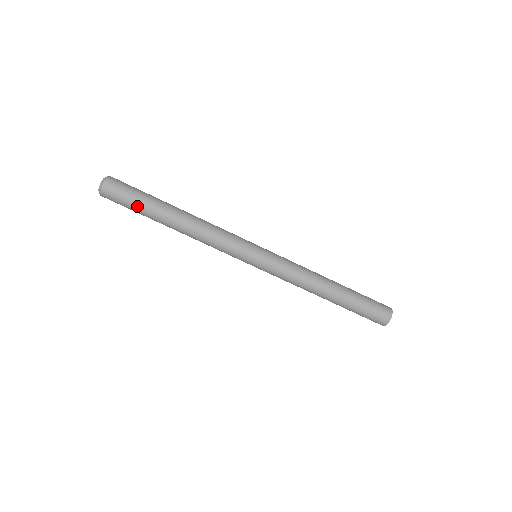
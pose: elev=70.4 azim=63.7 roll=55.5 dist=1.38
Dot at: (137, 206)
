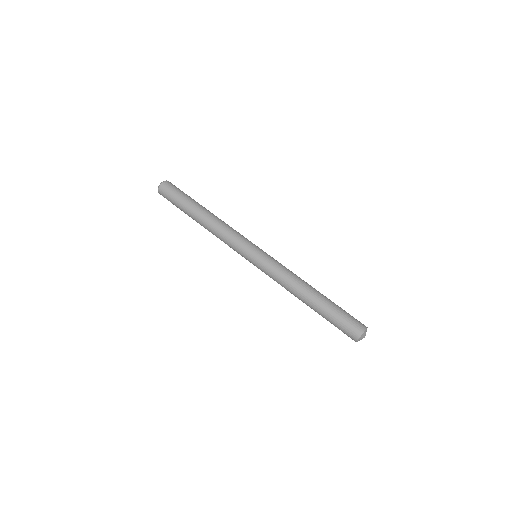
Dot at: (182, 197)
